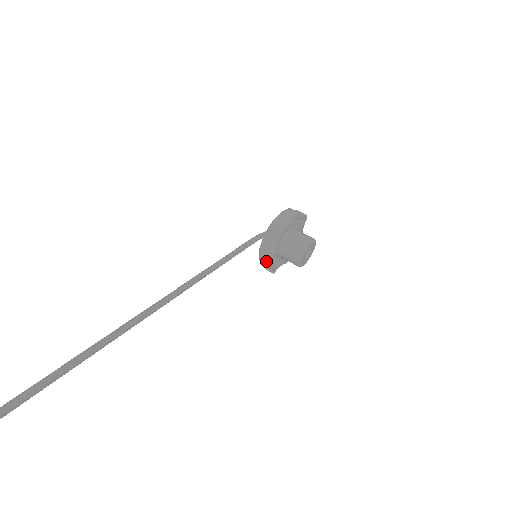
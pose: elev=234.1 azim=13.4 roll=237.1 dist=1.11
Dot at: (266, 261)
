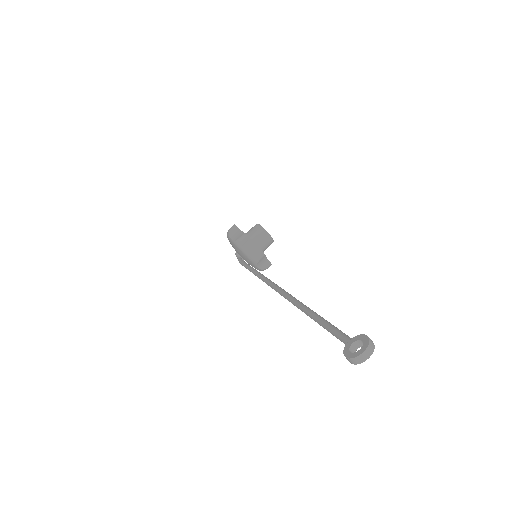
Dot at: (262, 256)
